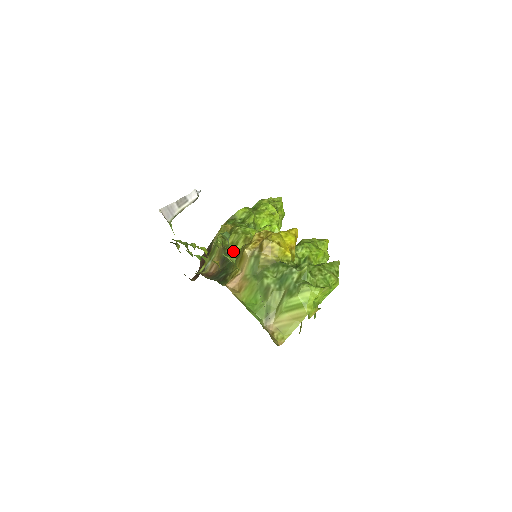
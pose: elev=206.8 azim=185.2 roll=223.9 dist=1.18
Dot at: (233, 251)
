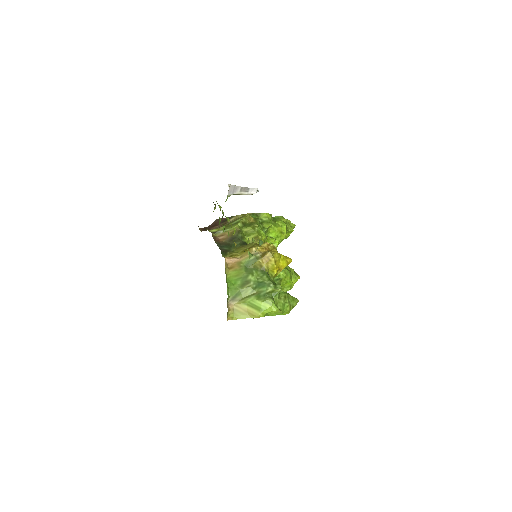
Dot at: (243, 238)
